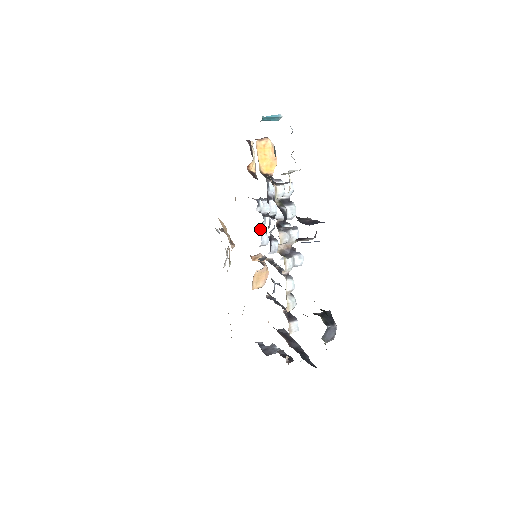
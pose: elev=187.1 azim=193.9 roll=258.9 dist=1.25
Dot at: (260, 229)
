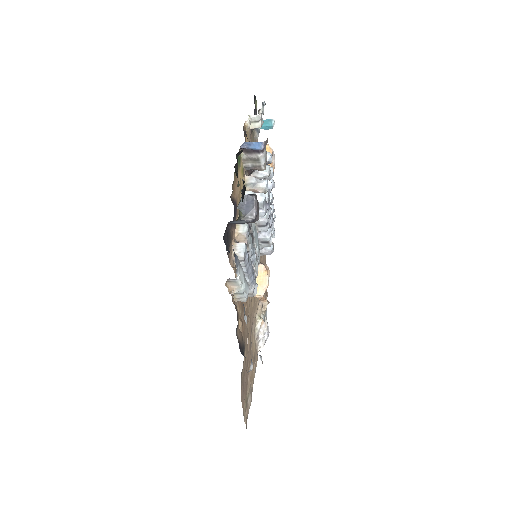
Dot at: occluded
